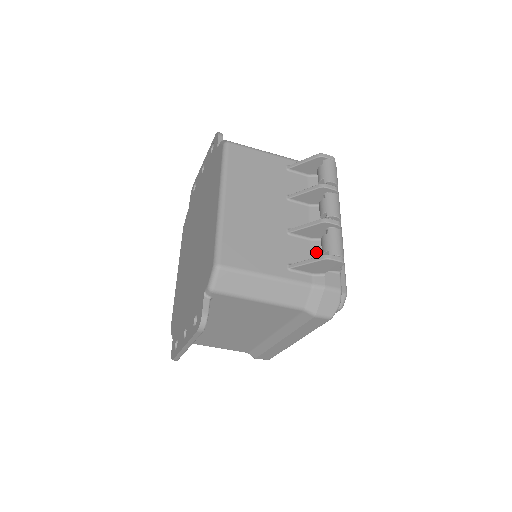
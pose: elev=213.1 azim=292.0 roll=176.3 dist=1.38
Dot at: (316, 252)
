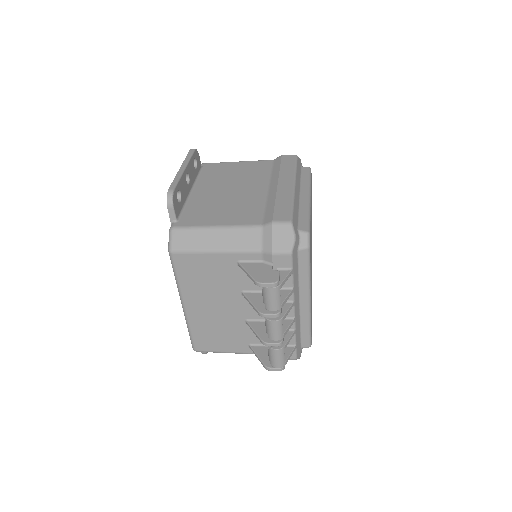
Dot at: occluded
